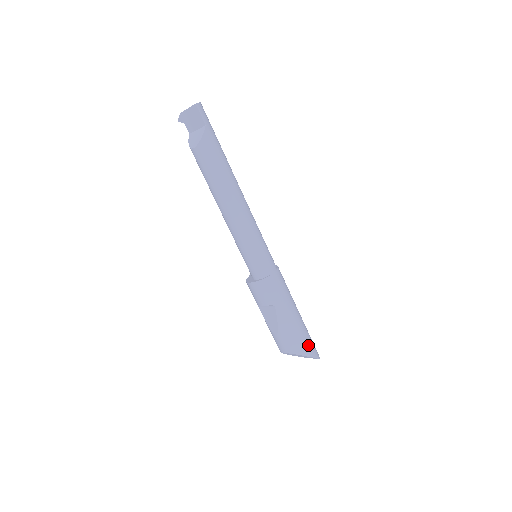
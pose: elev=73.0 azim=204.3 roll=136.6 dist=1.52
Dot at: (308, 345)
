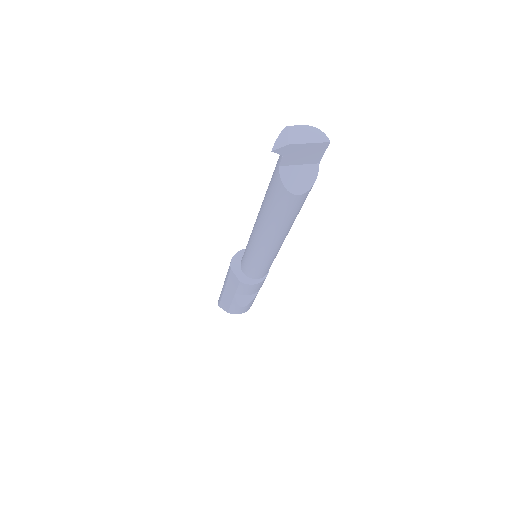
Dot at: occluded
